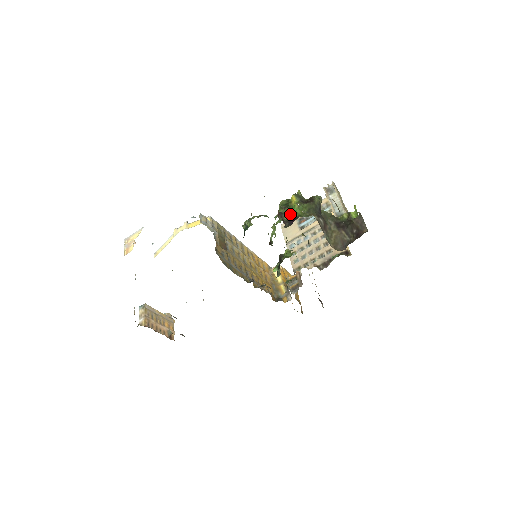
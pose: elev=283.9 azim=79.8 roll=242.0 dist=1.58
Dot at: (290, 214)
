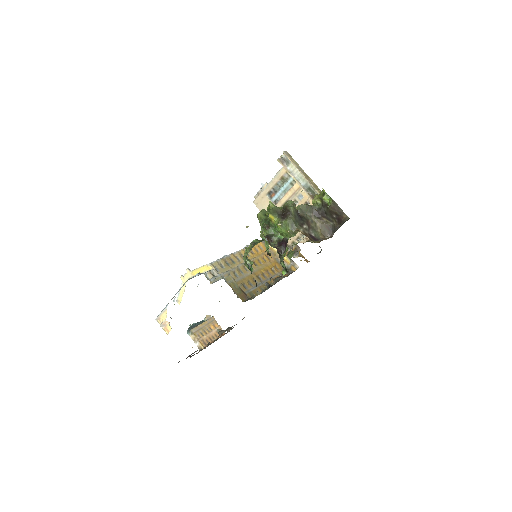
Dot at: (276, 233)
